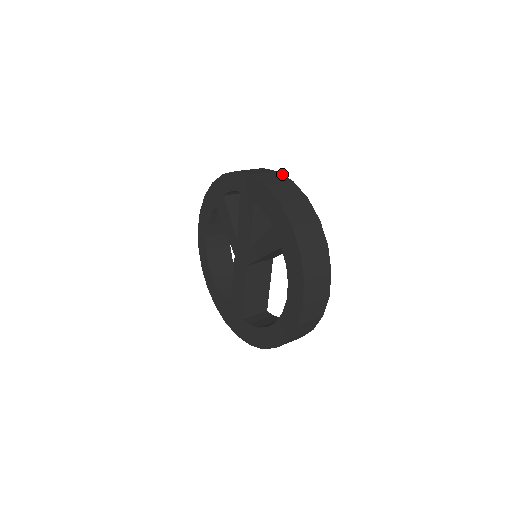
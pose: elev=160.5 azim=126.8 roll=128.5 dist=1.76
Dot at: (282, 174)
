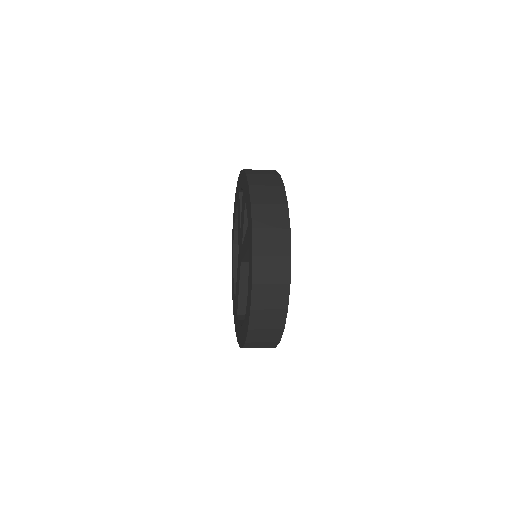
Dot at: (281, 178)
